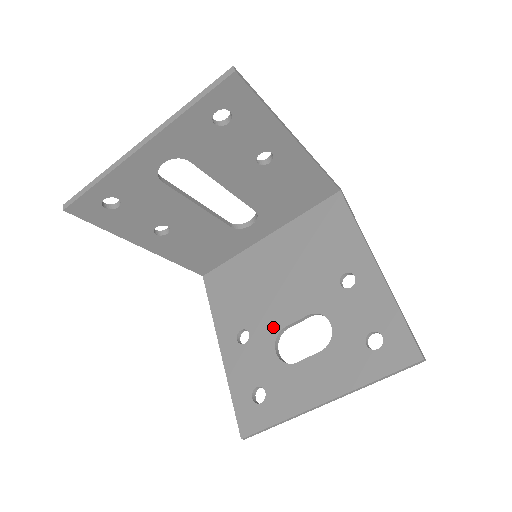
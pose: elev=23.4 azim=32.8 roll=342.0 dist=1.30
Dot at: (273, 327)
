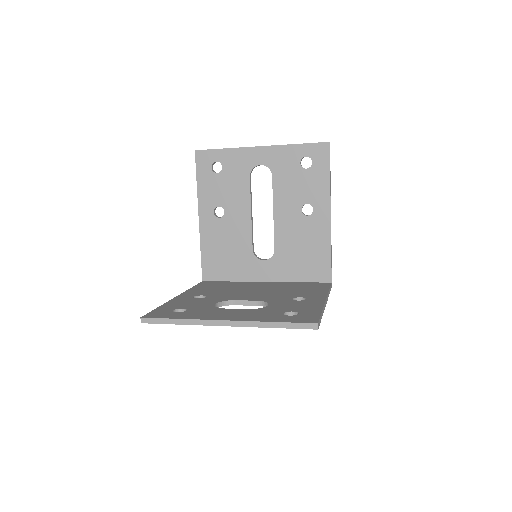
Dot at: (226, 298)
